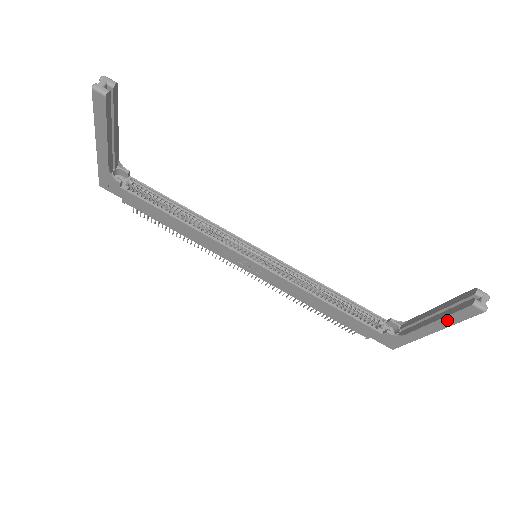
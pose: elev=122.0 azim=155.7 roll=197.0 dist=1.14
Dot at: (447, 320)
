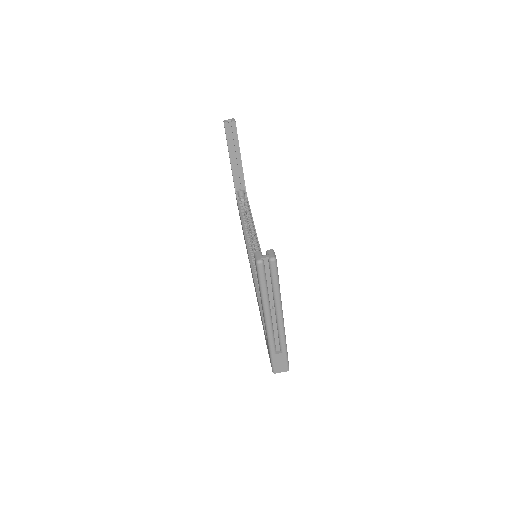
Dot at: occluded
